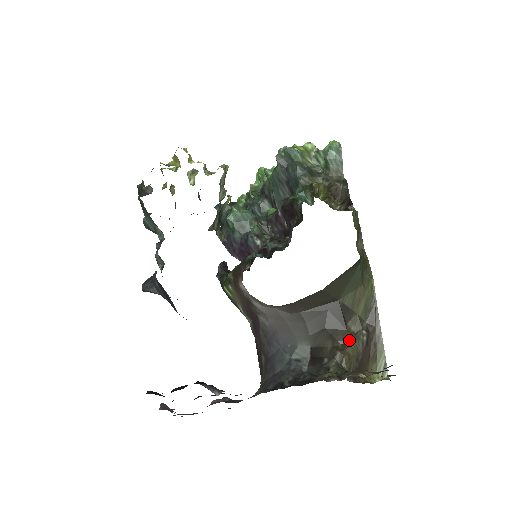
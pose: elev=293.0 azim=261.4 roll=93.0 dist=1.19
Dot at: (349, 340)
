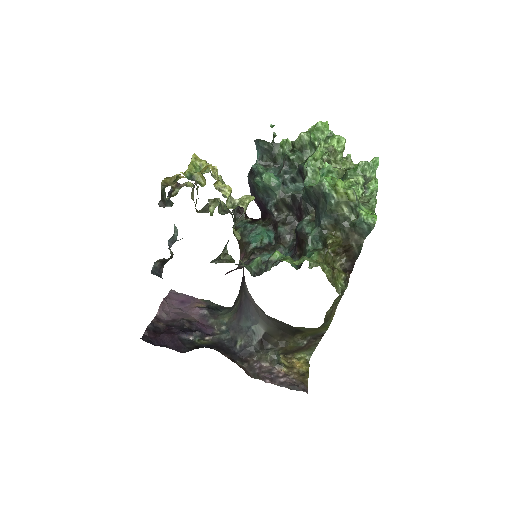
Dot at: (292, 343)
